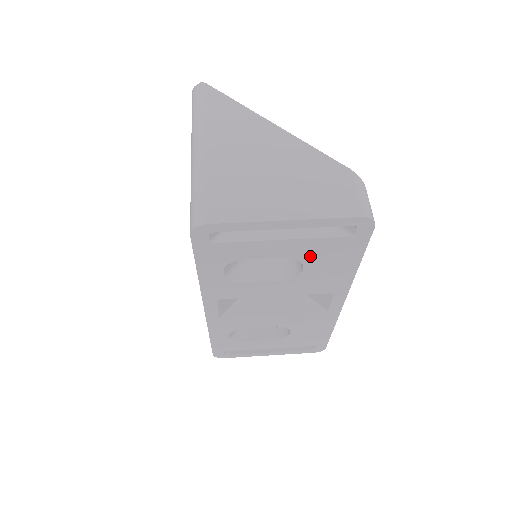
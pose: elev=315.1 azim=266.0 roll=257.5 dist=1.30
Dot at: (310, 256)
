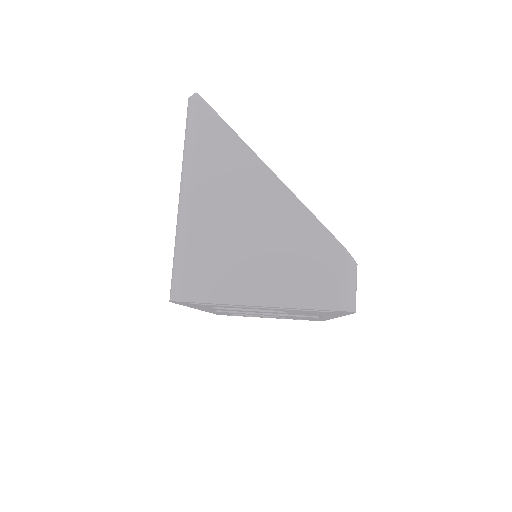
Dot at: (293, 311)
